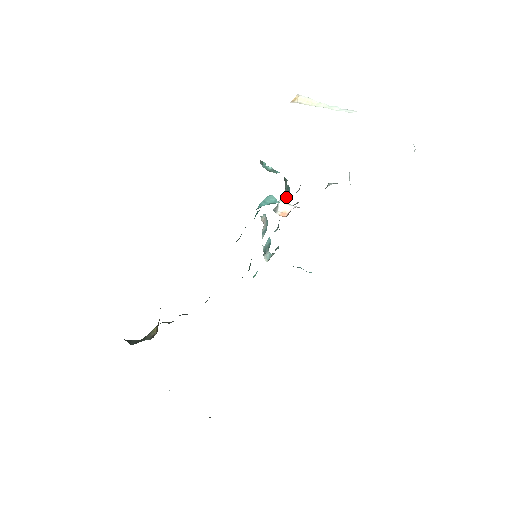
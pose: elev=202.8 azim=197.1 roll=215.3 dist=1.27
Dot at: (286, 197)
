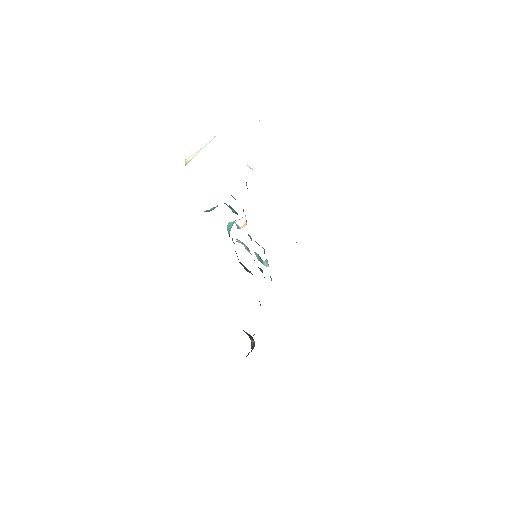
Dot at: (235, 213)
